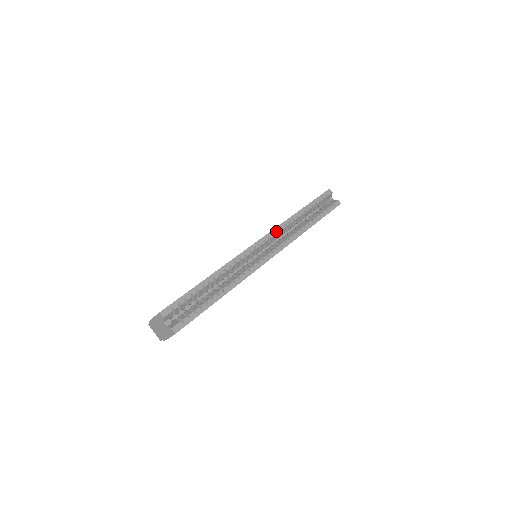
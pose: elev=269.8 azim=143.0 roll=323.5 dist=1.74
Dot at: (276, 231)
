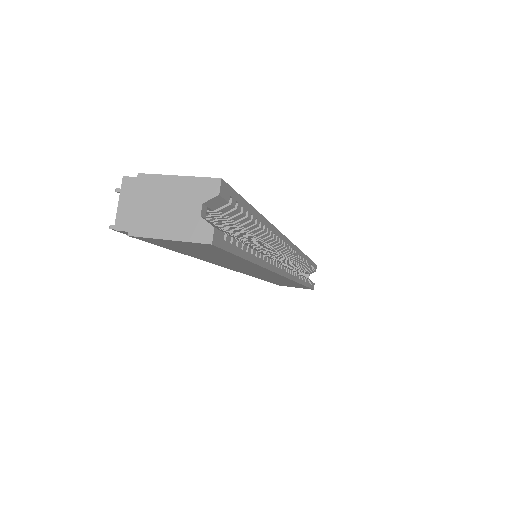
Dot at: occluded
